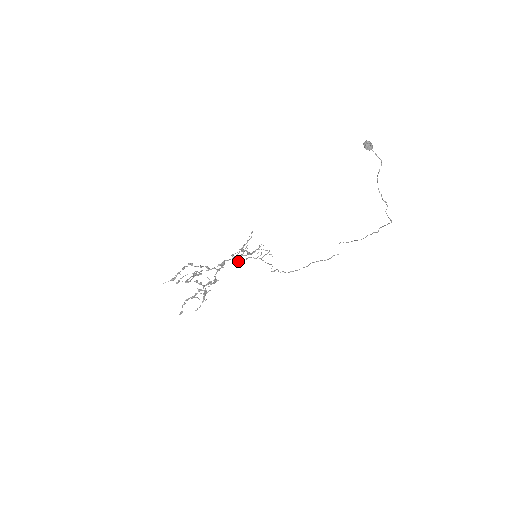
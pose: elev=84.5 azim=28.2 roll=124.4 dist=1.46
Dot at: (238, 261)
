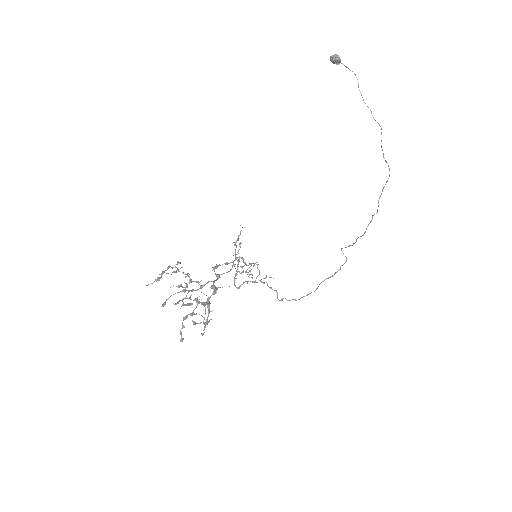
Dot at: (234, 285)
